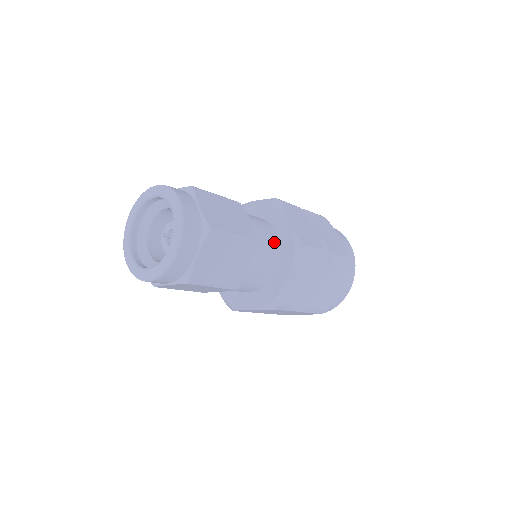
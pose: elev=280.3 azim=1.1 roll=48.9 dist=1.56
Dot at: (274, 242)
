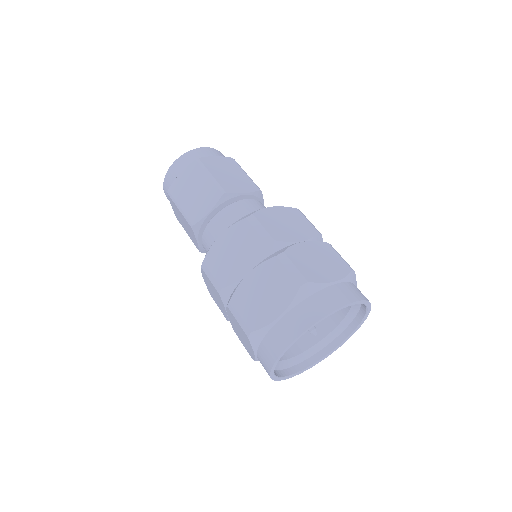
Dot at: occluded
